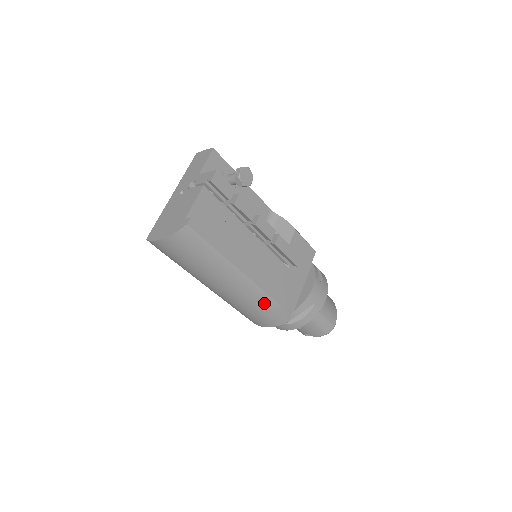
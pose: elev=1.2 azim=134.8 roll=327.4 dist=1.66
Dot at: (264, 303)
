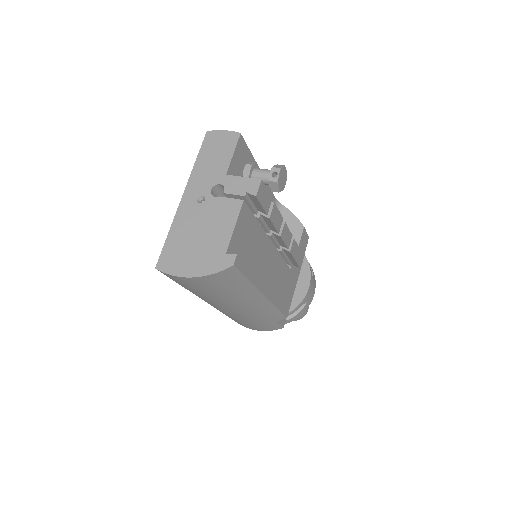
Dot at: (271, 318)
